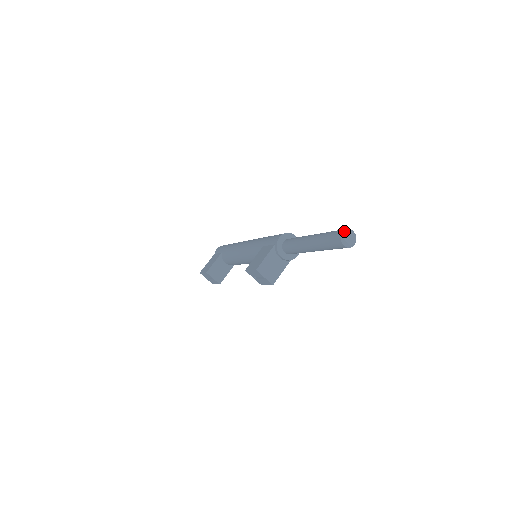
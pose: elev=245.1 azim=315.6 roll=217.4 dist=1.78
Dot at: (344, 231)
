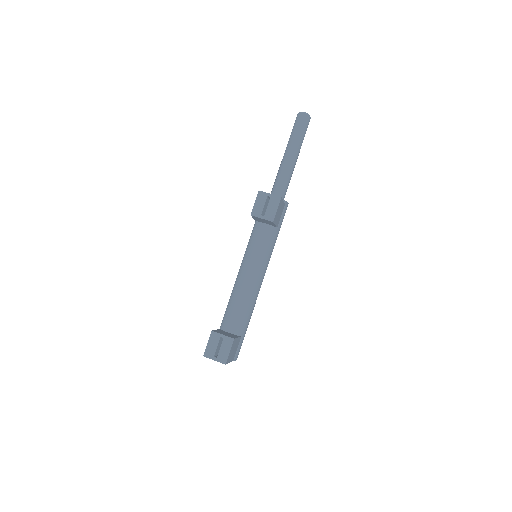
Dot at: occluded
